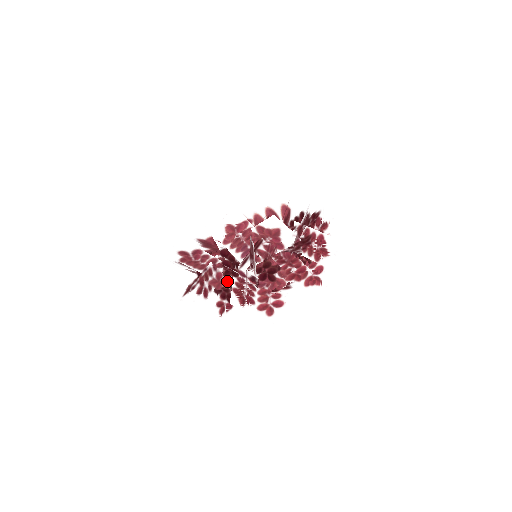
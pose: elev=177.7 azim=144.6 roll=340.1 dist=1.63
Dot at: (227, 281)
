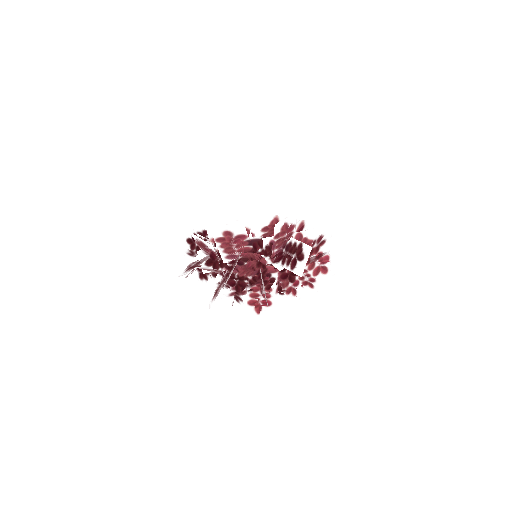
Dot at: (258, 271)
